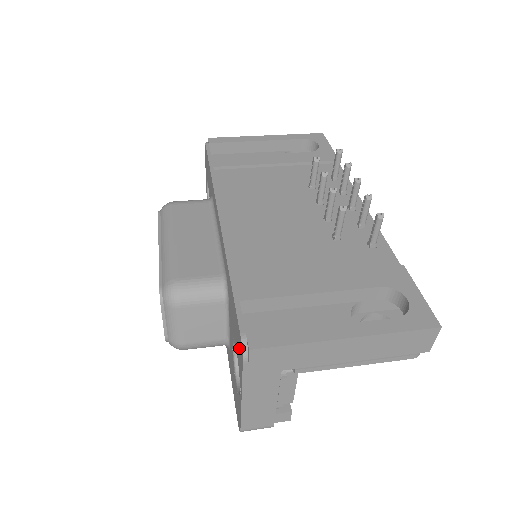
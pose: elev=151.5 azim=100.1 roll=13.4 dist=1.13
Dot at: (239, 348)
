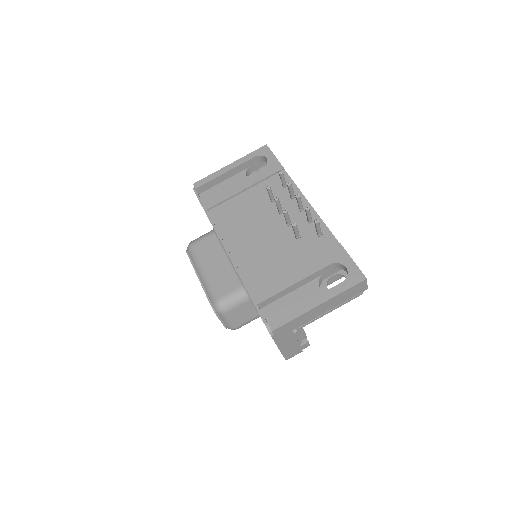
Dot at: occluded
